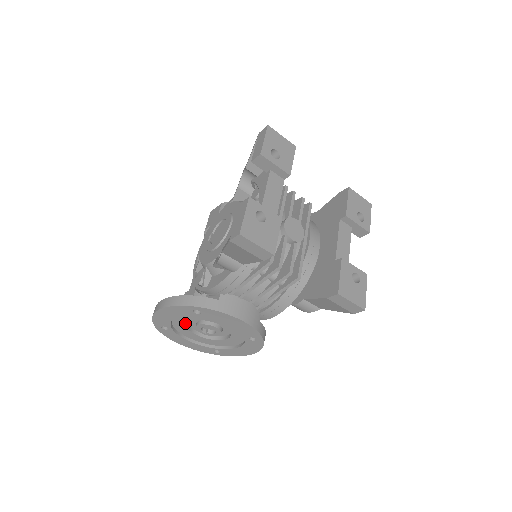
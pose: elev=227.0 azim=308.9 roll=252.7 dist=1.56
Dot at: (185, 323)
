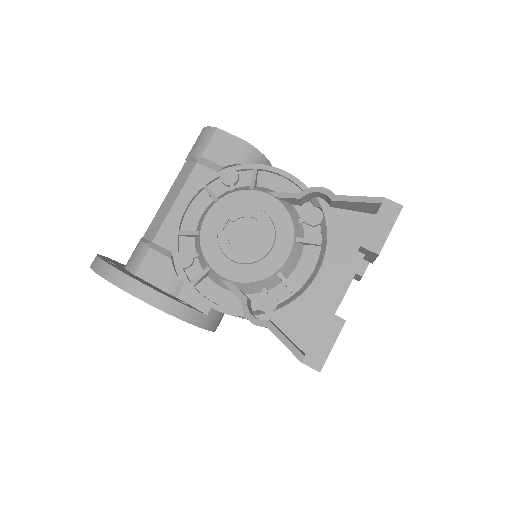
Dot at: occluded
